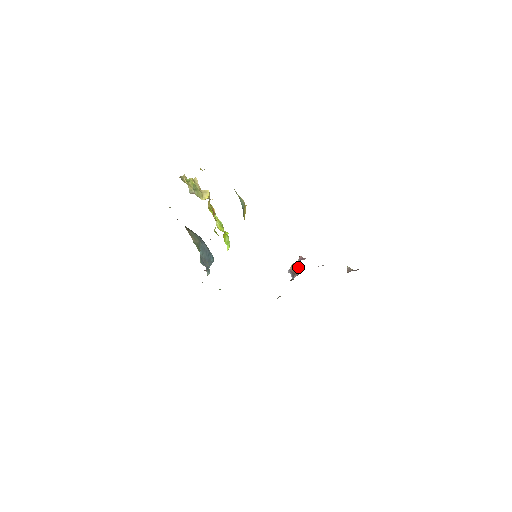
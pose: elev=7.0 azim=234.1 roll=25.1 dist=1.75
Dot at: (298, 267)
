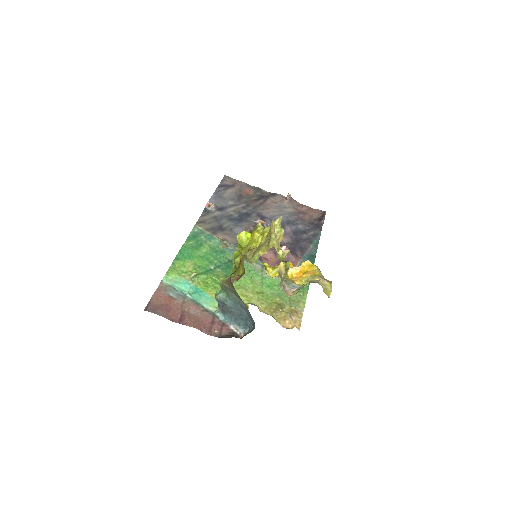
Dot at: occluded
